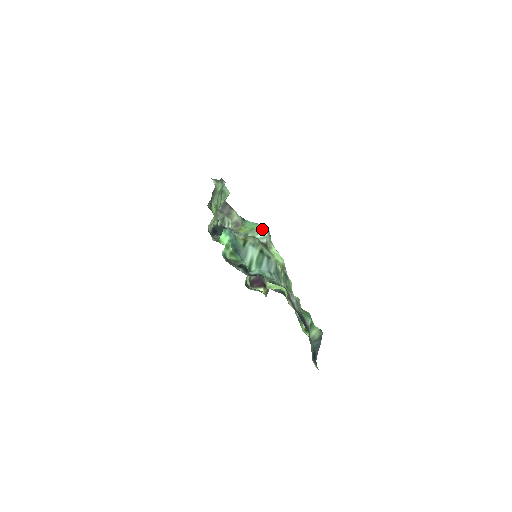
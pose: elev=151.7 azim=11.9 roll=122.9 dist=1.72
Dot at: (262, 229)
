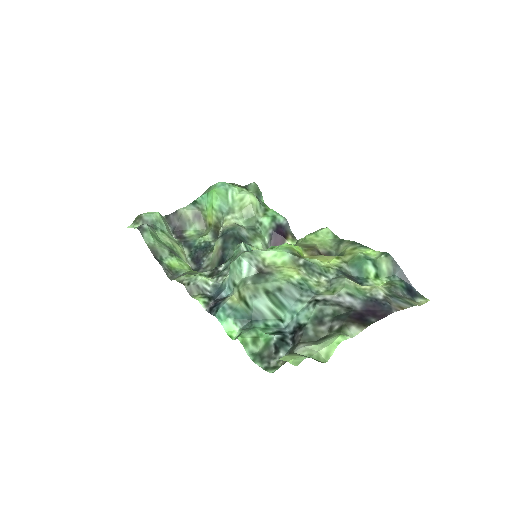
Dot at: (238, 263)
